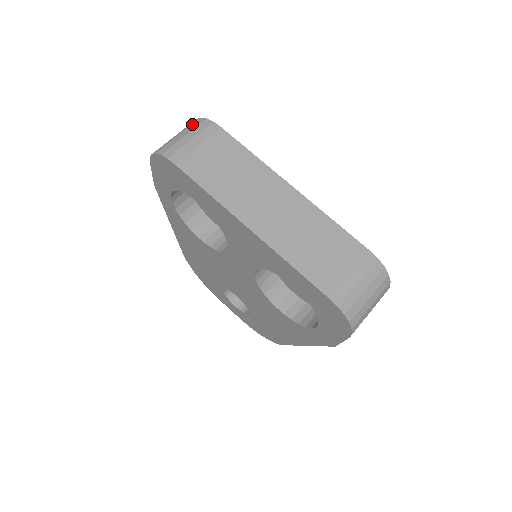
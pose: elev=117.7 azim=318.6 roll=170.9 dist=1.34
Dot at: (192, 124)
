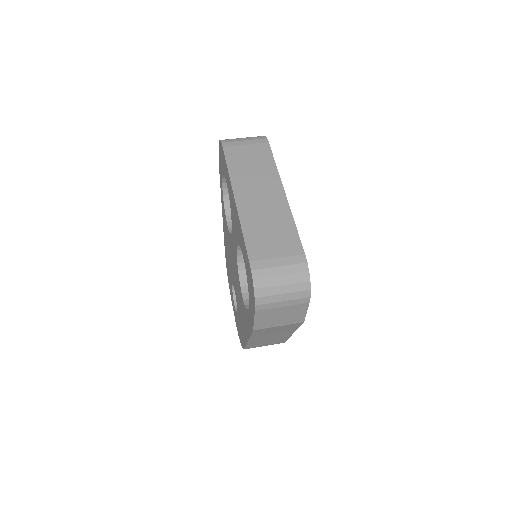
Dot at: occluded
